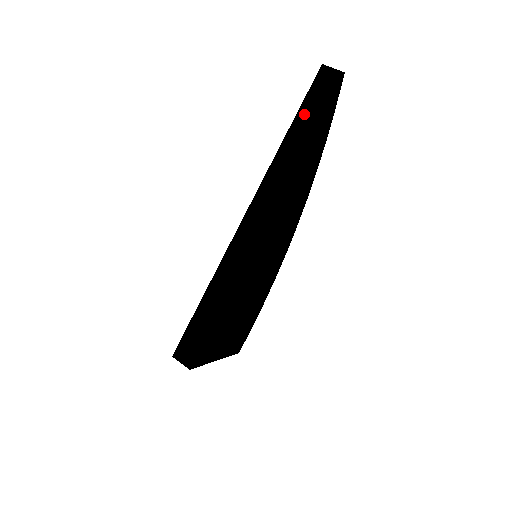
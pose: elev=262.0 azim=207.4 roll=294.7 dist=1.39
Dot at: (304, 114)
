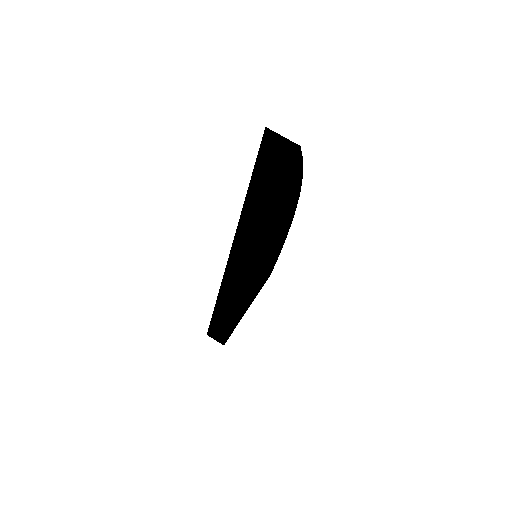
Dot at: (259, 186)
